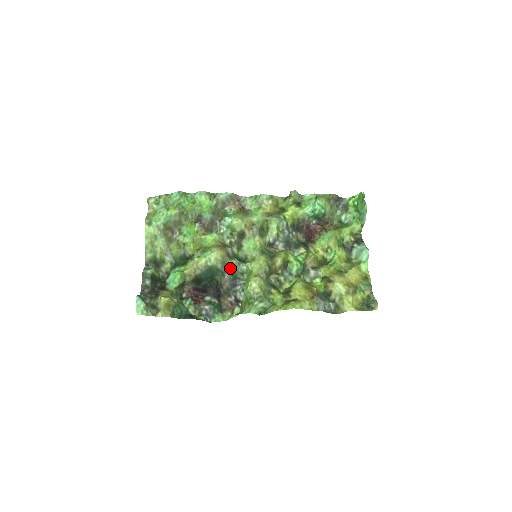
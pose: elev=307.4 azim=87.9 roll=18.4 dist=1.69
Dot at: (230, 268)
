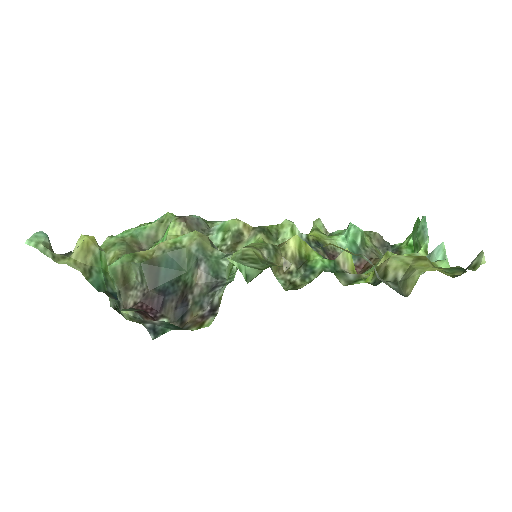
Dot at: (211, 258)
